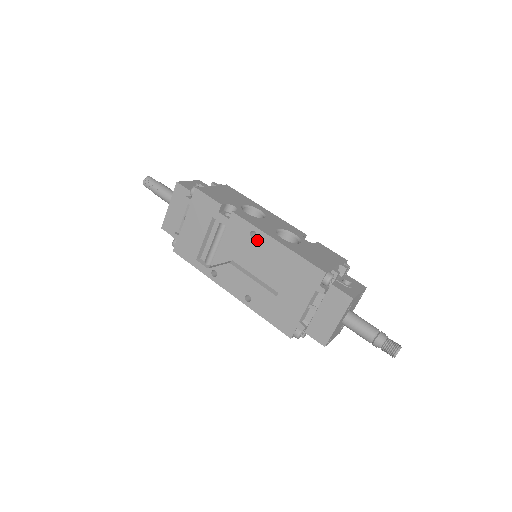
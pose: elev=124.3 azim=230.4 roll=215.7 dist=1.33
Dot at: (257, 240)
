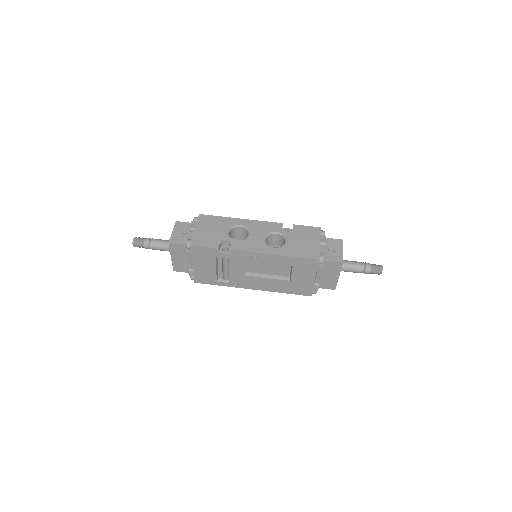
Dot at: (259, 259)
